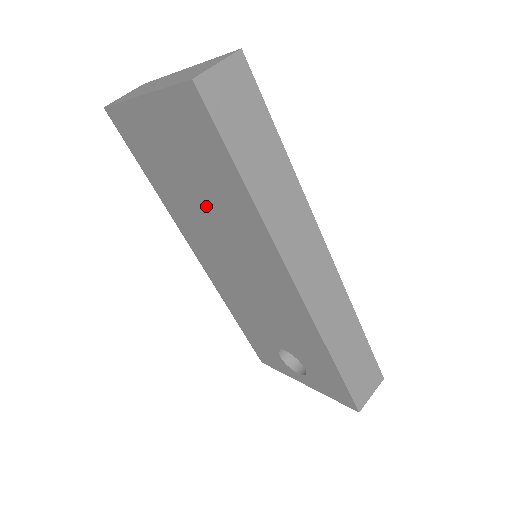
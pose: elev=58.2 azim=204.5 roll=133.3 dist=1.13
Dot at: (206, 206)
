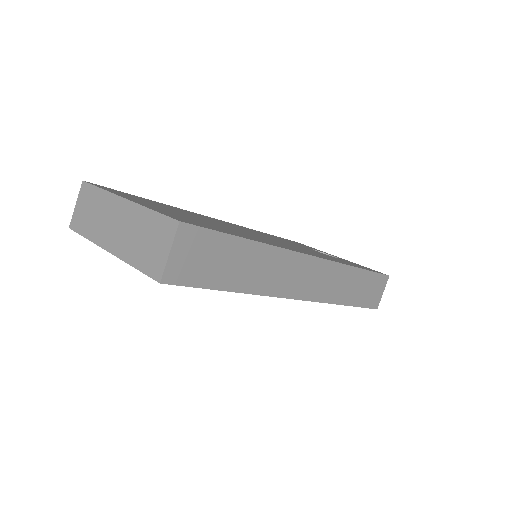
Dot at: occluded
